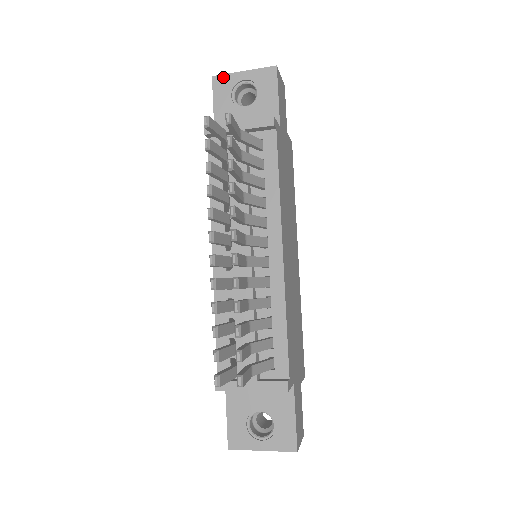
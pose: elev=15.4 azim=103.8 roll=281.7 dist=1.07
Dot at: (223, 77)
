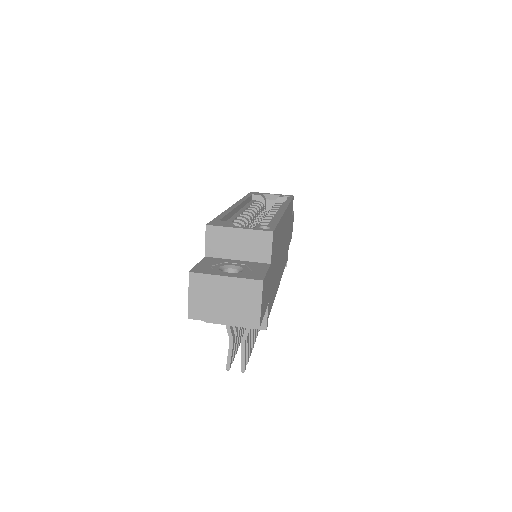
Dot at: (201, 319)
